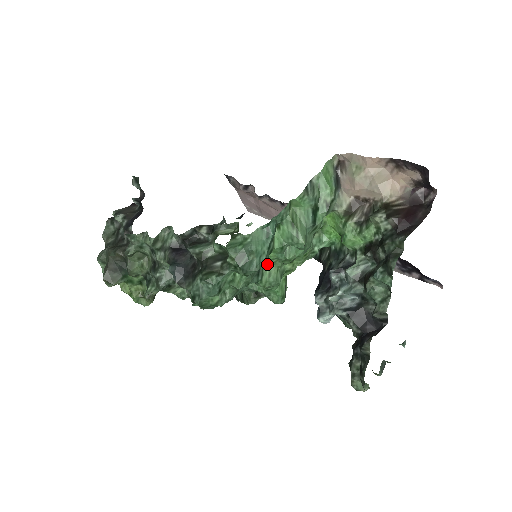
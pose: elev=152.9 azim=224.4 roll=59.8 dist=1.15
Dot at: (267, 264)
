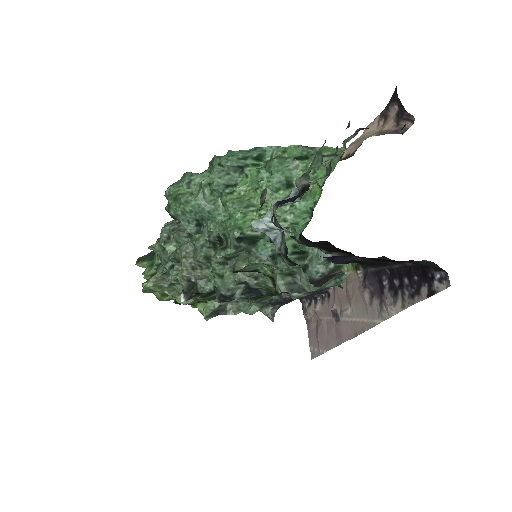
Dot at: (241, 189)
